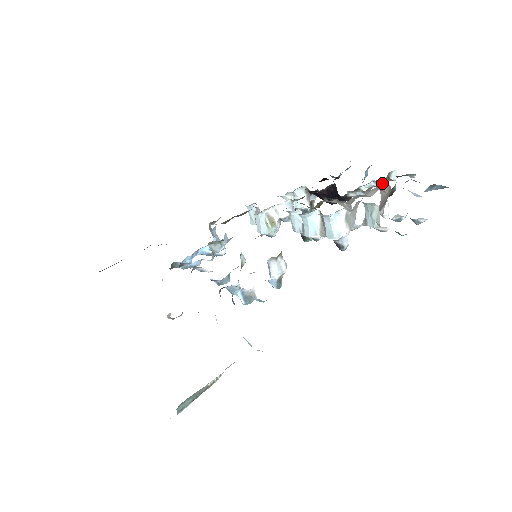
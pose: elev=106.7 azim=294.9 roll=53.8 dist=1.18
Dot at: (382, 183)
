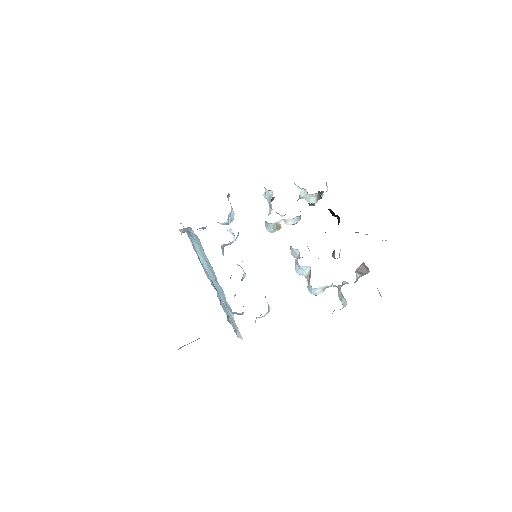
Dot at: occluded
